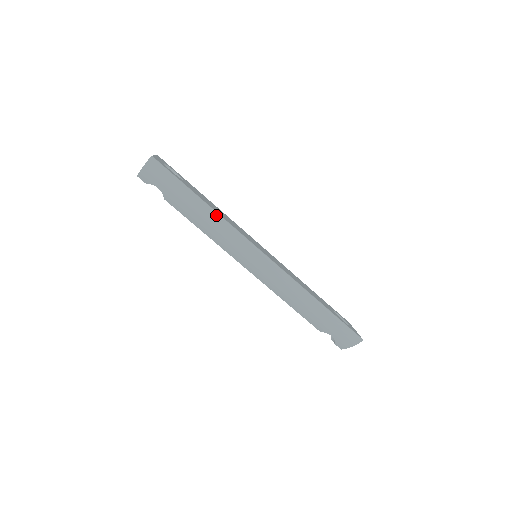
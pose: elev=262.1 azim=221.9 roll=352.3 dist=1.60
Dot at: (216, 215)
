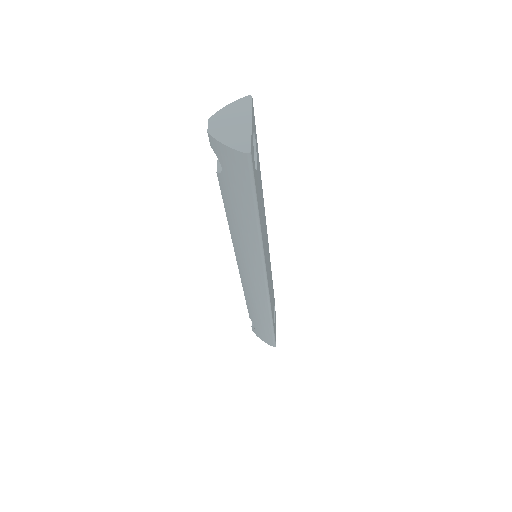
Dot at: (258, 237)
